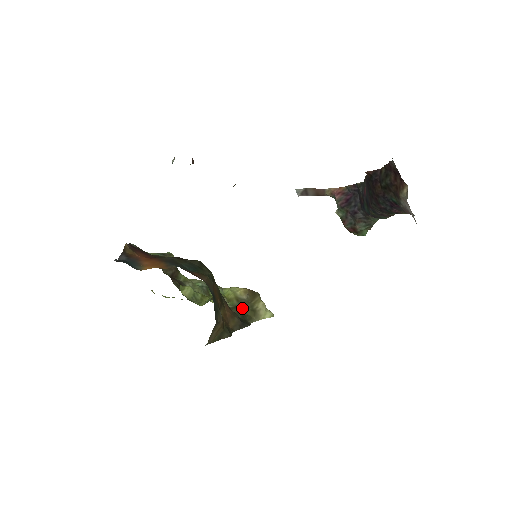
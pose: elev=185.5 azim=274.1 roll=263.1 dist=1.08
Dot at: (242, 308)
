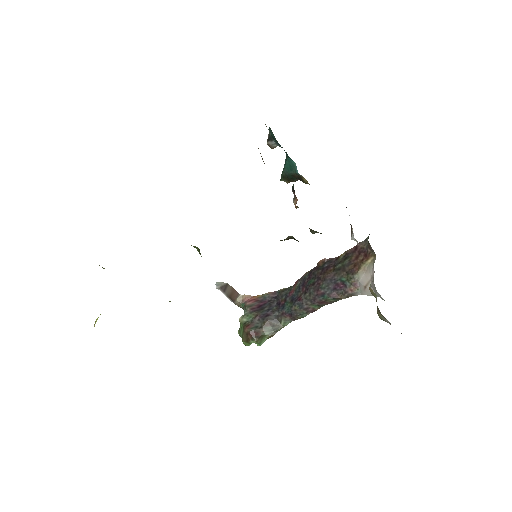
Dot at: occluded
